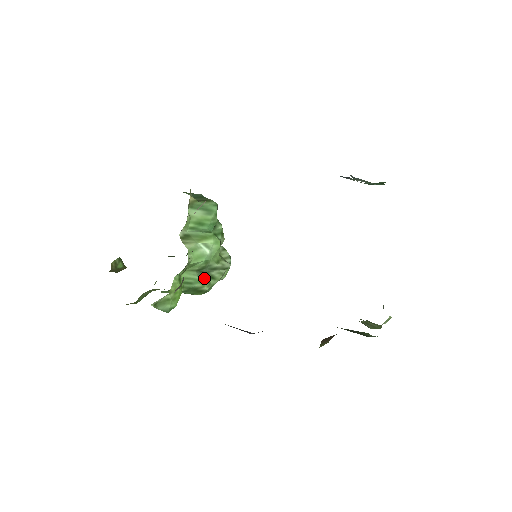
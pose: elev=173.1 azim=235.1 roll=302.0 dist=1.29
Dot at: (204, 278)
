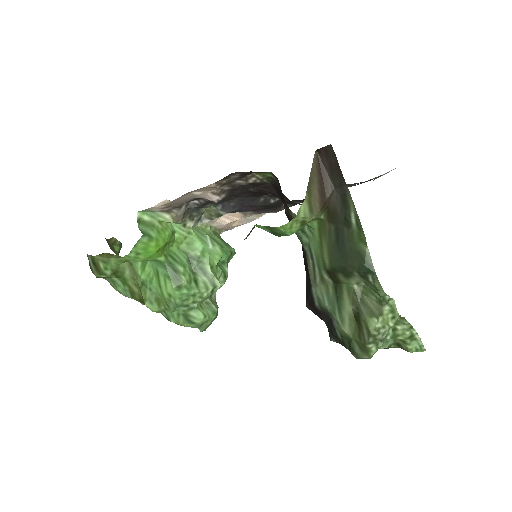
Dot at: (189, 271)
